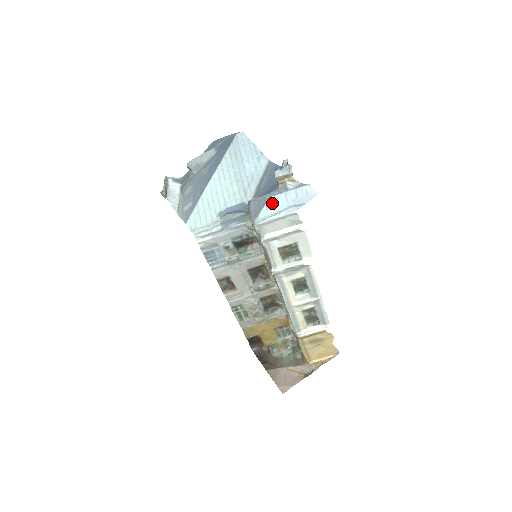
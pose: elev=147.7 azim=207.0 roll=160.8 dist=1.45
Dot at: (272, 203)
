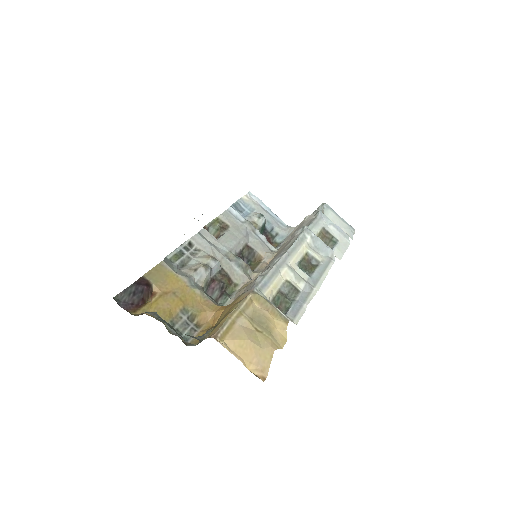
Dot at: occluded
